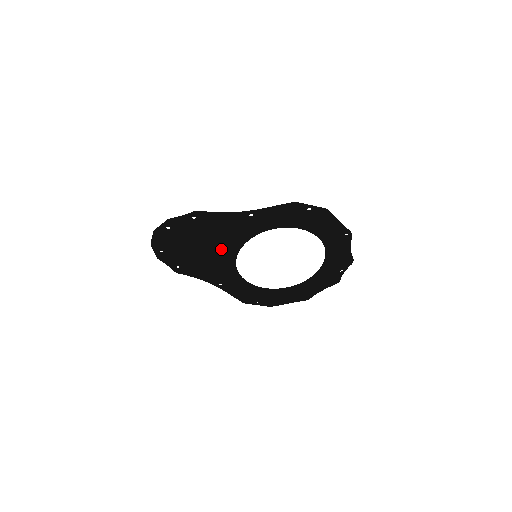
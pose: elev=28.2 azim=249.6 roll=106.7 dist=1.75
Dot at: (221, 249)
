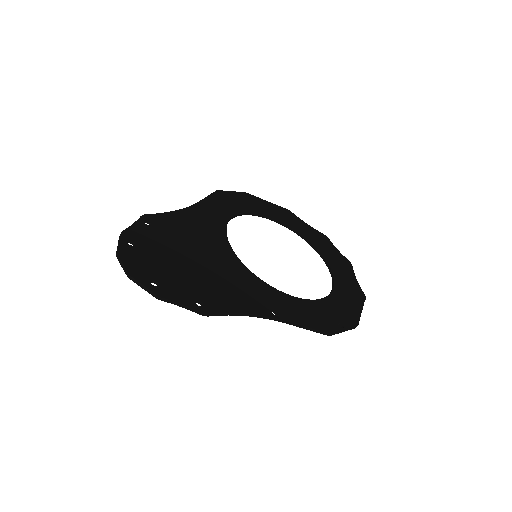
Dot at: (217, 261)
